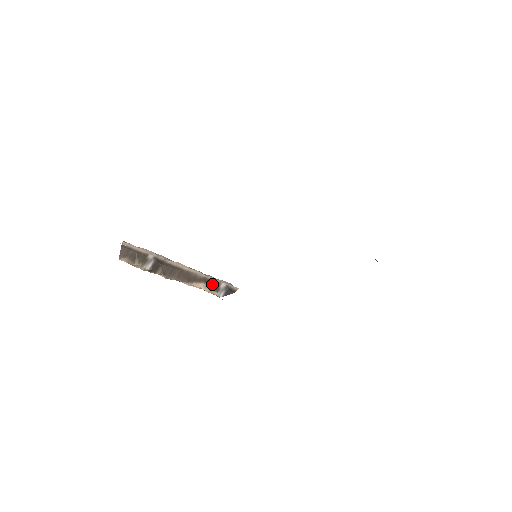
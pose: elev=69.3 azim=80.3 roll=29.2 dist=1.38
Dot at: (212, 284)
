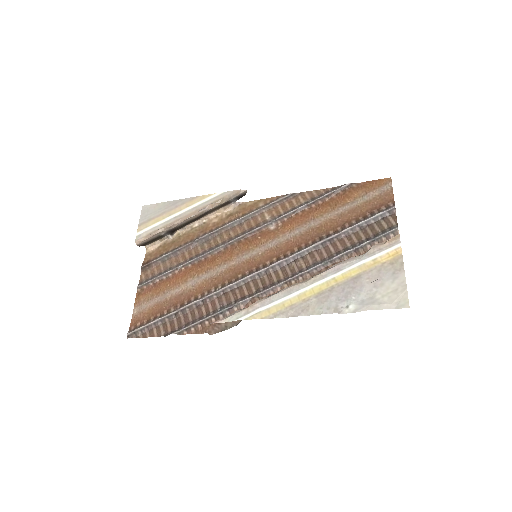
Dot at: (223, 205)
